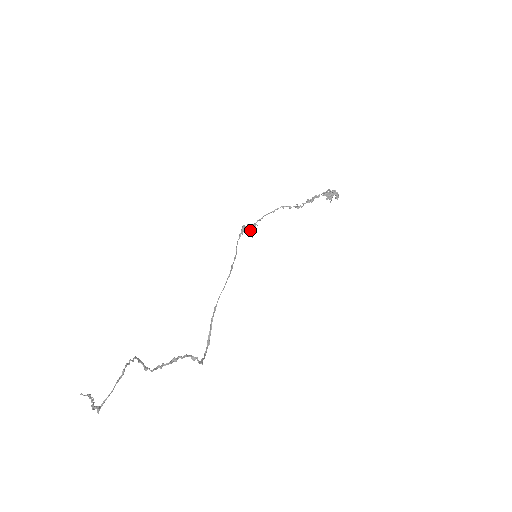
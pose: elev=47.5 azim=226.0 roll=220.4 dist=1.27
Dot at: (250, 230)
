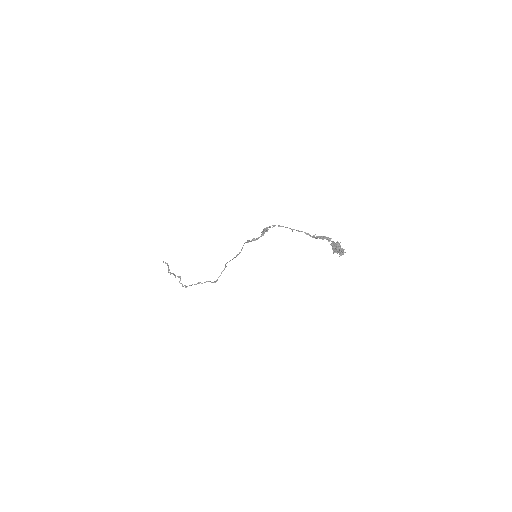
Dot at: (256, 239)
